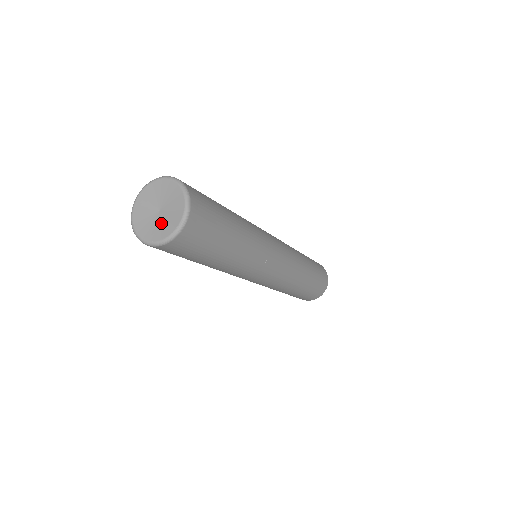
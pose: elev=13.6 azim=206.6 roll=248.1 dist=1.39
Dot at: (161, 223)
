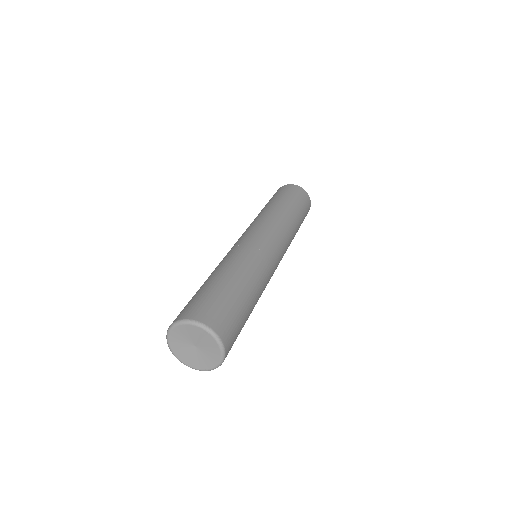
Dot at: (193, 356)
